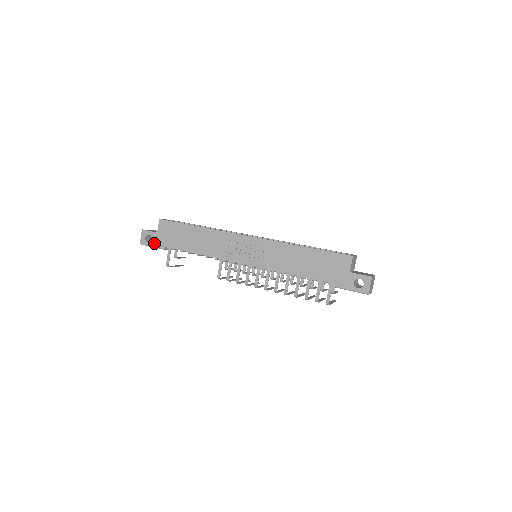
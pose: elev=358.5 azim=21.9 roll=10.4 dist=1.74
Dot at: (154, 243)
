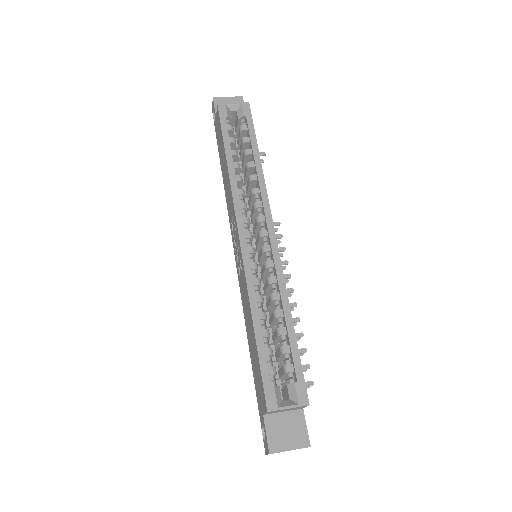
Dot at: (215, 126)
